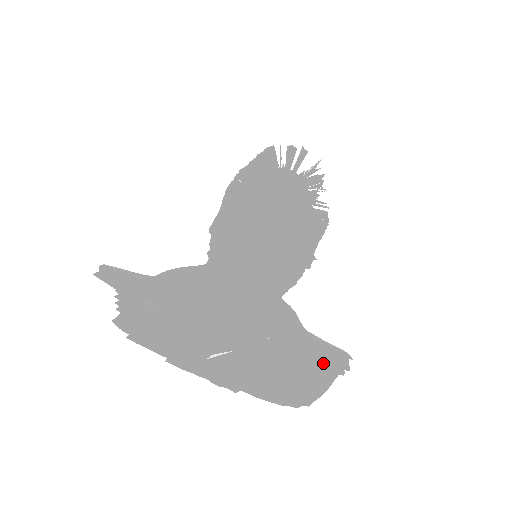
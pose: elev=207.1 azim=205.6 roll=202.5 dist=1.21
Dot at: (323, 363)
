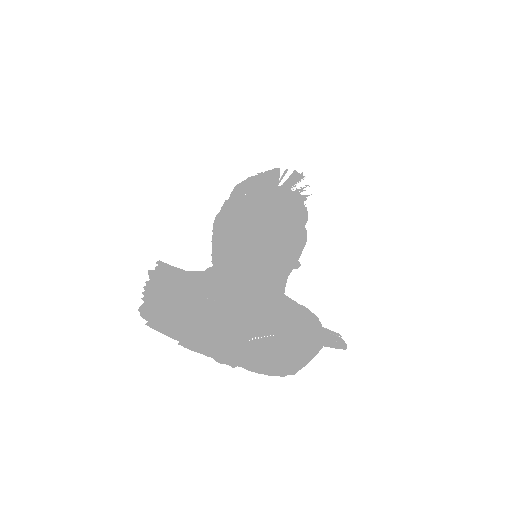
Dot at: (334, 342)
